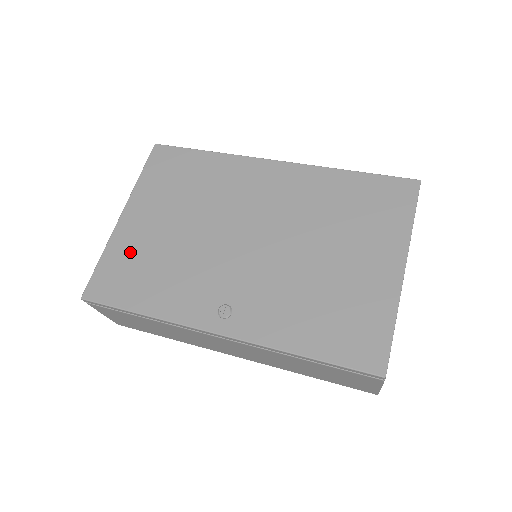
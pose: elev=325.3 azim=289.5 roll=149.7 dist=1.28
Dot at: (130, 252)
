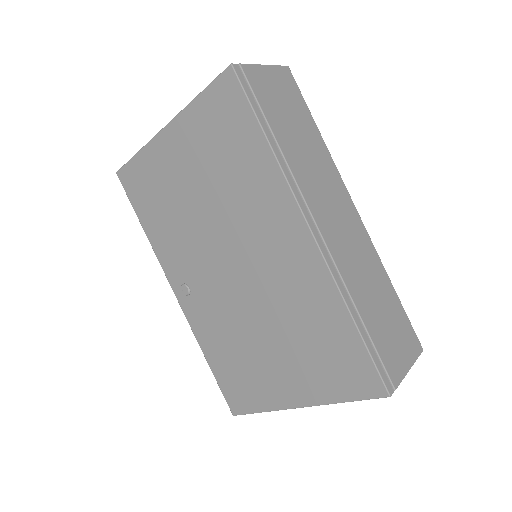
Dot at: (156, 174)
